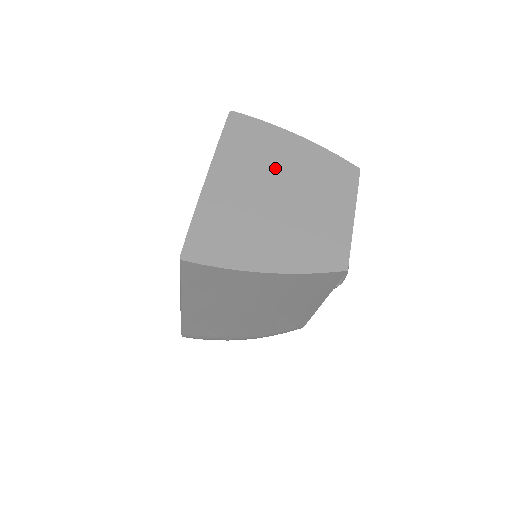
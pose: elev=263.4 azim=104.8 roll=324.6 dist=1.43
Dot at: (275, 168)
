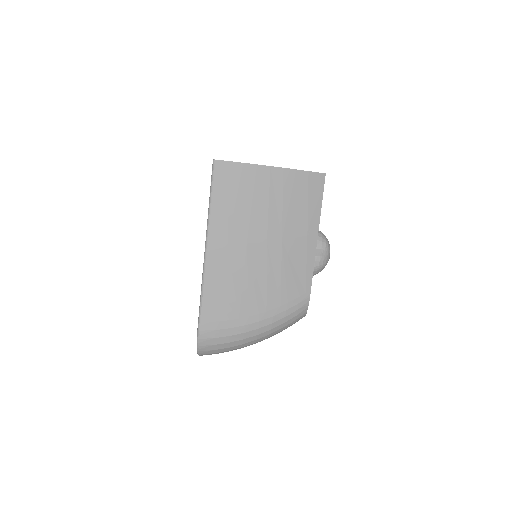
Dot at: occluded
